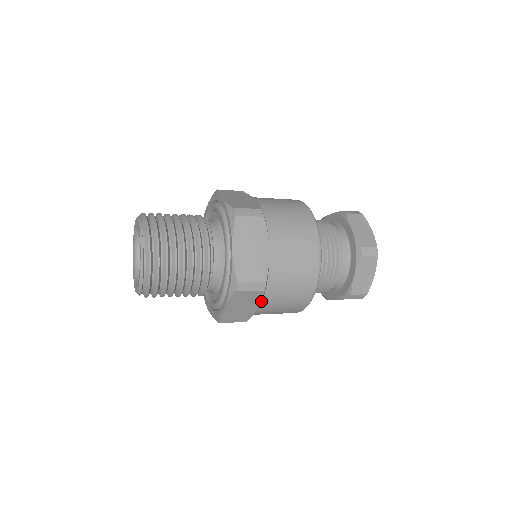
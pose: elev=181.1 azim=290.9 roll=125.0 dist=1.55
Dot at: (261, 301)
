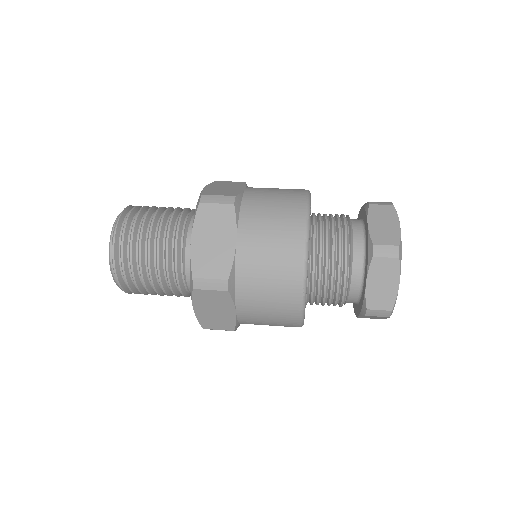
Dot at: occluded
